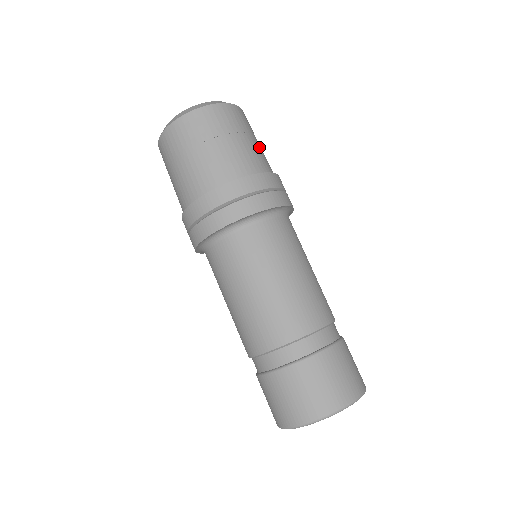
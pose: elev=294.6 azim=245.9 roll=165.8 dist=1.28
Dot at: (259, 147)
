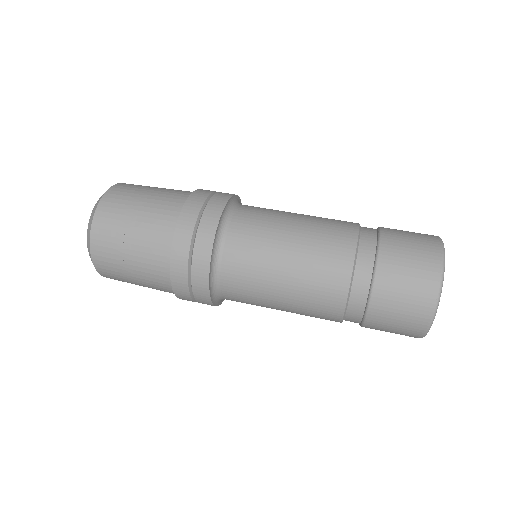
Dot at: occluded
